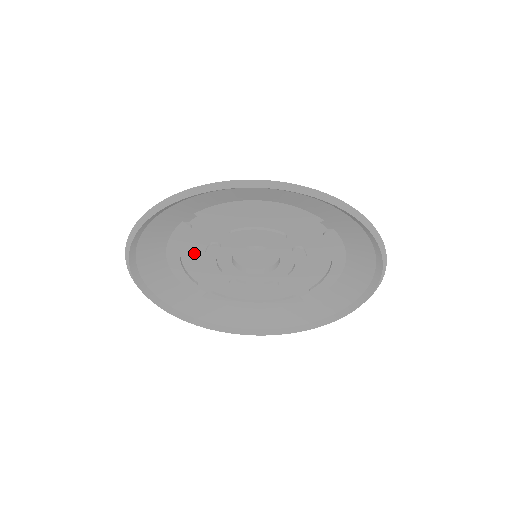
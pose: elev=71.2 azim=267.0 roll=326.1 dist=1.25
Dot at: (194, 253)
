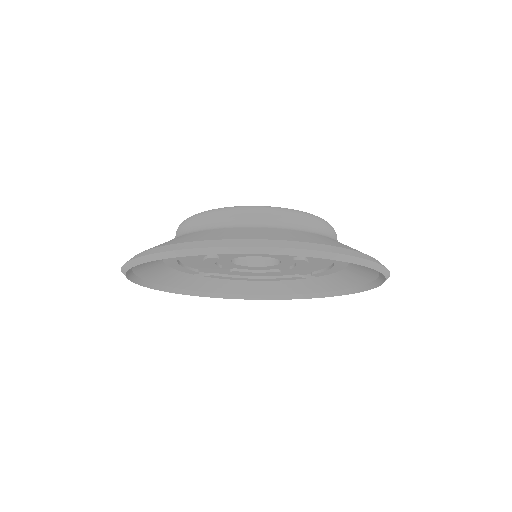
Dot at: (192, 259)
